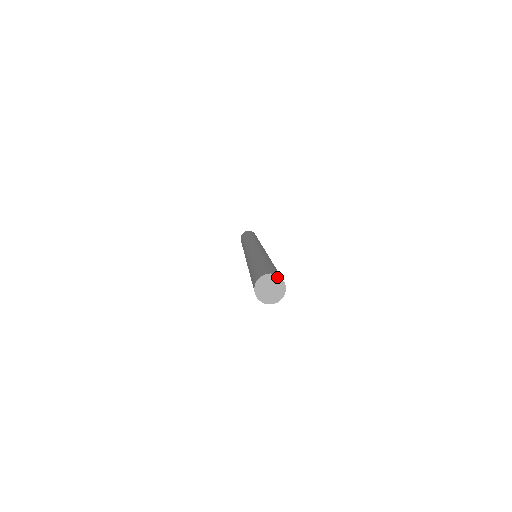
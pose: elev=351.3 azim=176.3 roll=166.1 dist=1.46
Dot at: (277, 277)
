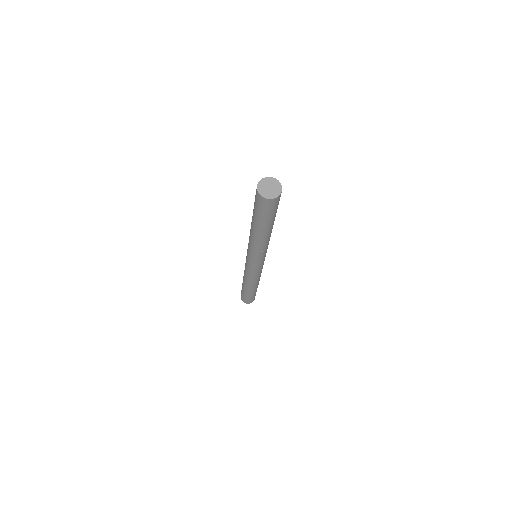
Dot at: (269, 178)
